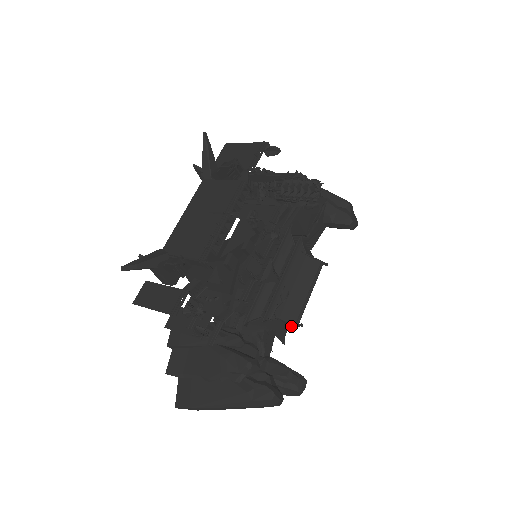
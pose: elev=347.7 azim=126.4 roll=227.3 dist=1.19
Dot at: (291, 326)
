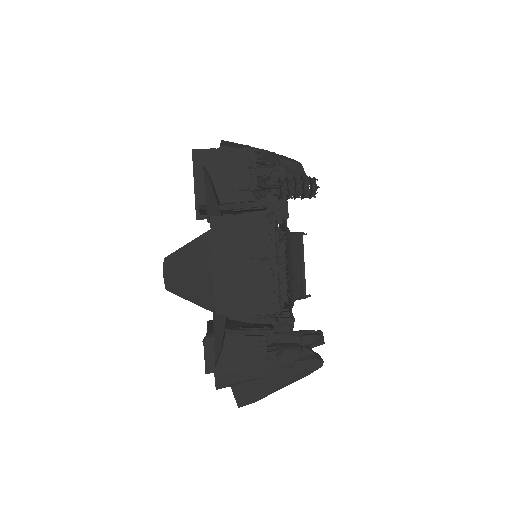
Dot at: occluded
